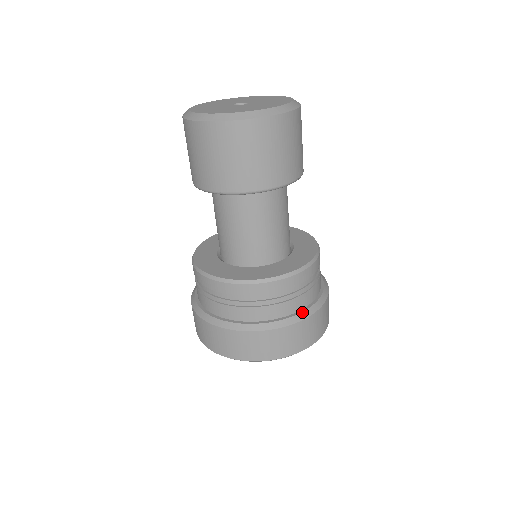
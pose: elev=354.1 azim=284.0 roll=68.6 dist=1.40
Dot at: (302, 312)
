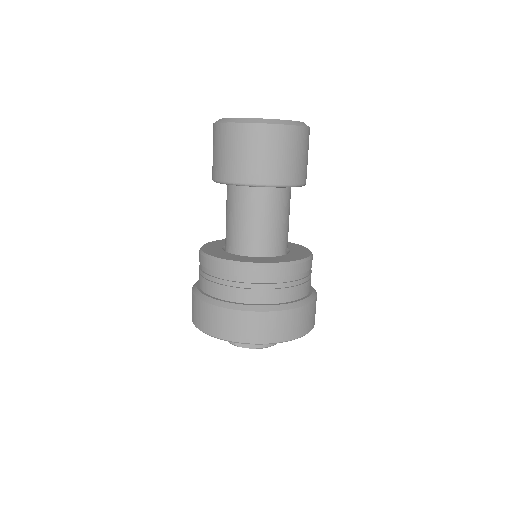
Dot at: (293, 302)
